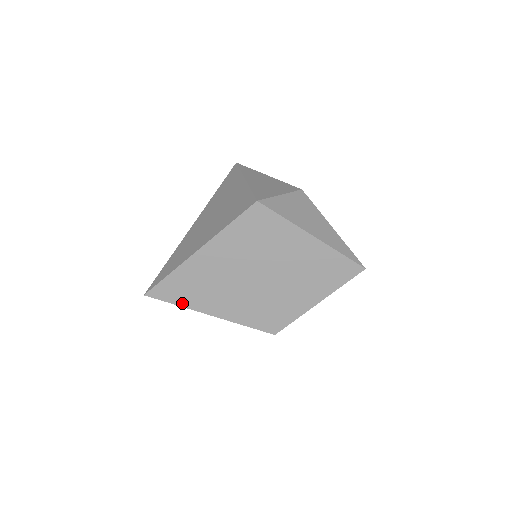
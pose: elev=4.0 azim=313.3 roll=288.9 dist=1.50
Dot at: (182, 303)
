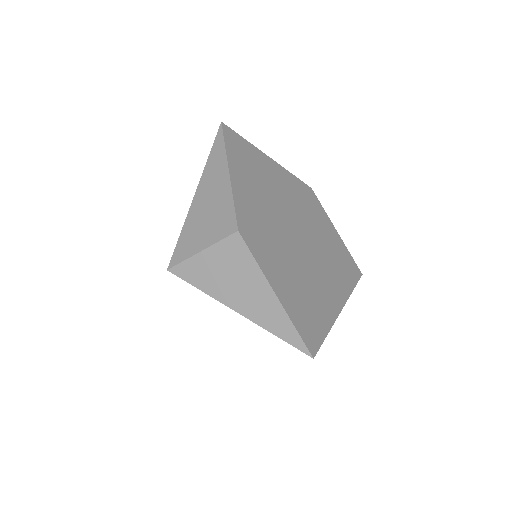
Dot at: occluded
